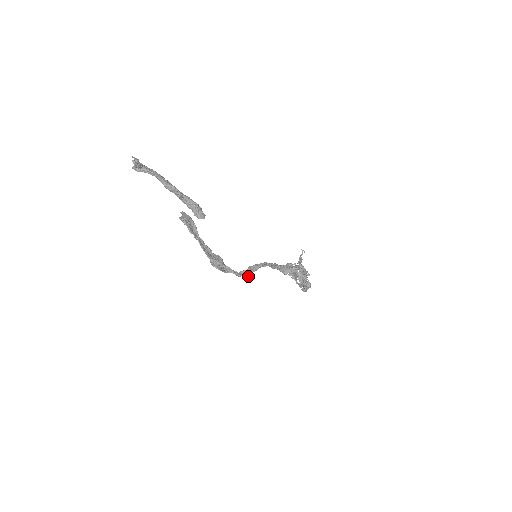
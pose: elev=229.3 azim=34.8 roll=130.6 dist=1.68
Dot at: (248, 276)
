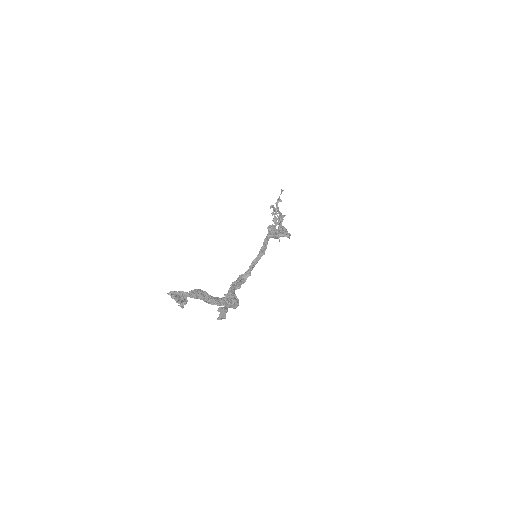
Dot at: (247, 276)
